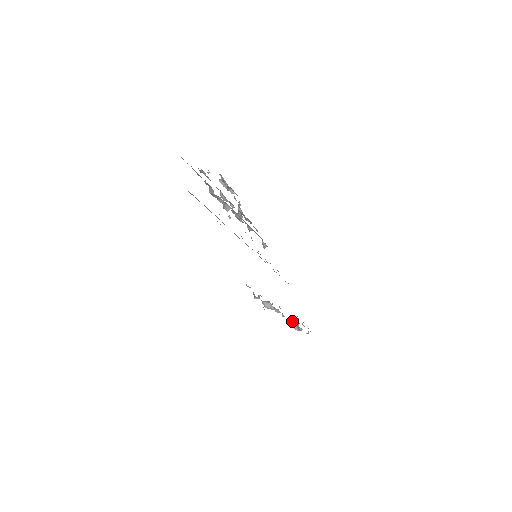
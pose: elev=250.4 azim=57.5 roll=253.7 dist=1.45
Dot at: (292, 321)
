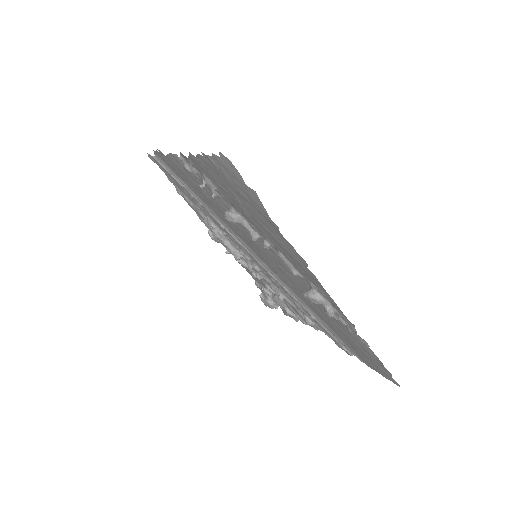
Dot at: (306, 293)
